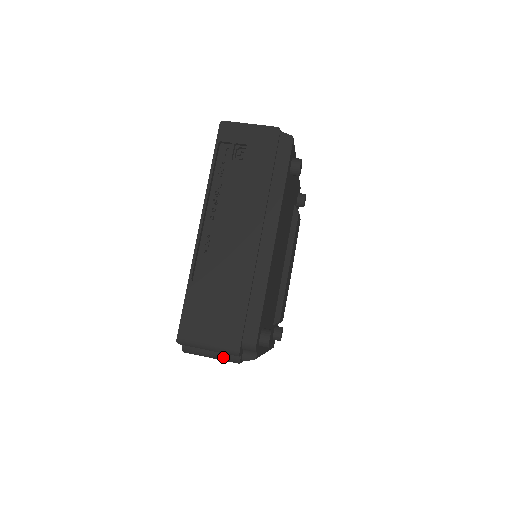
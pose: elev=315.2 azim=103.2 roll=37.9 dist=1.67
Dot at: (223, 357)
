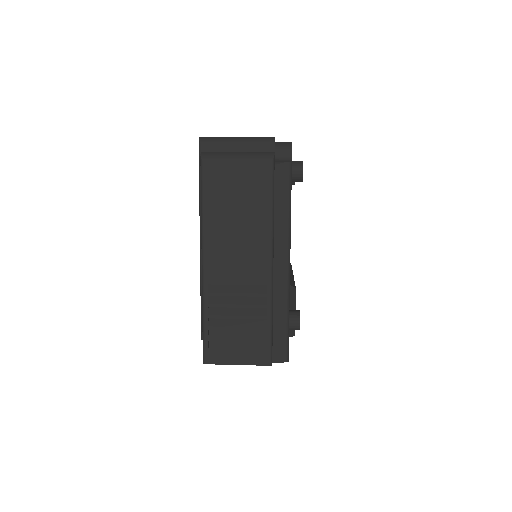
Dot at: (253, 153)
